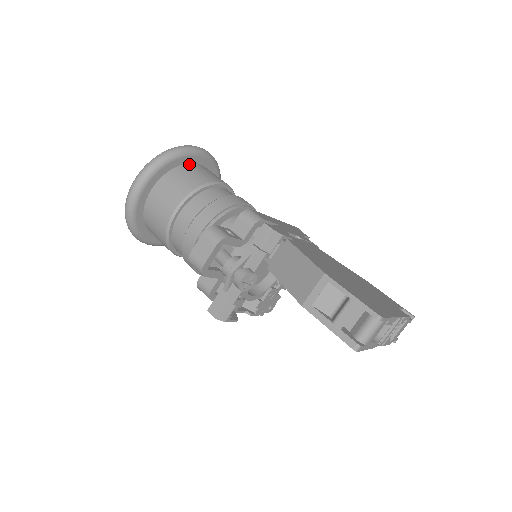
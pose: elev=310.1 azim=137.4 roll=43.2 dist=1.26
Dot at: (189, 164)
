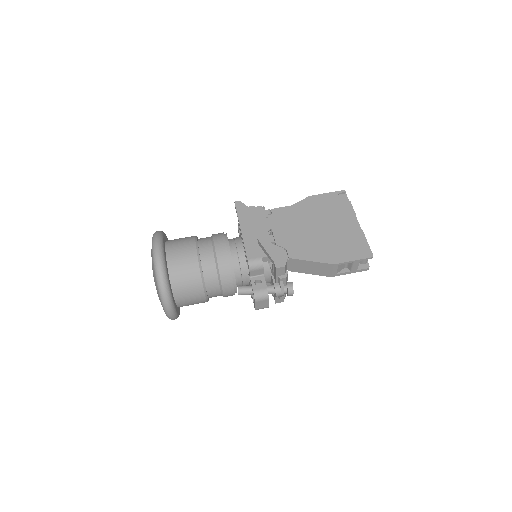
Dot at: (169, 269)
